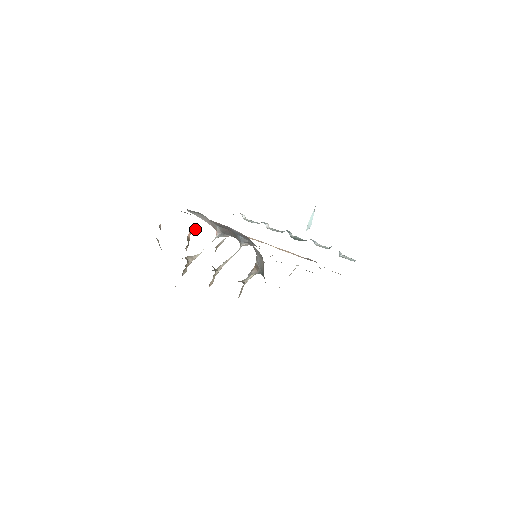
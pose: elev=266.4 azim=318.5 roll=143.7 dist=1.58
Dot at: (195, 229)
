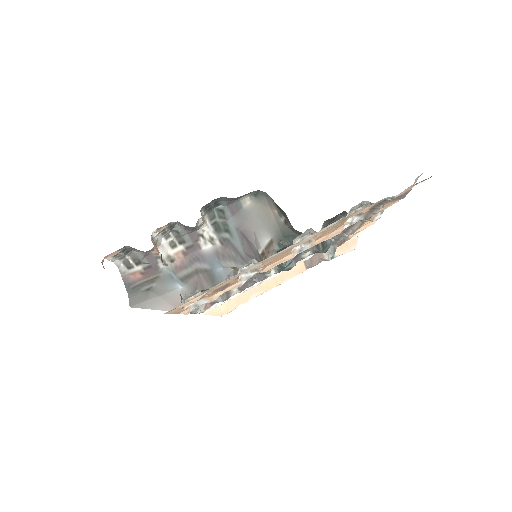
Dot at: (156, 248)
